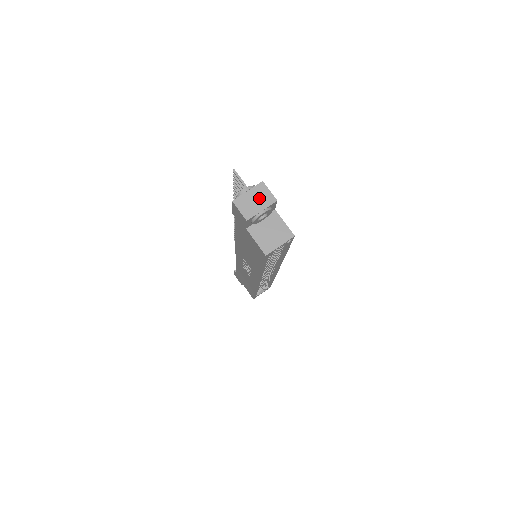
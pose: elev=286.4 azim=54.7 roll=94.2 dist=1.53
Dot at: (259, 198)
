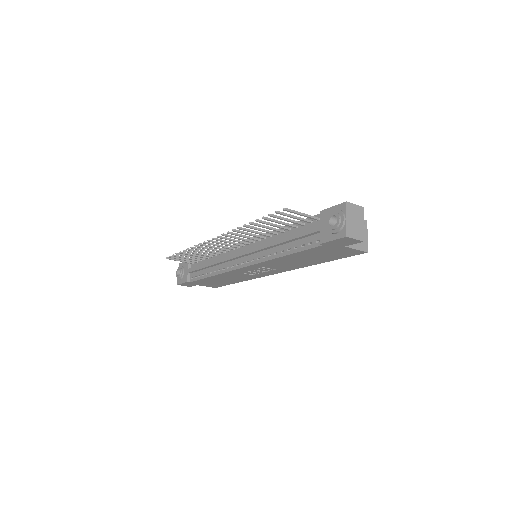
Dot at: (355, 217)
